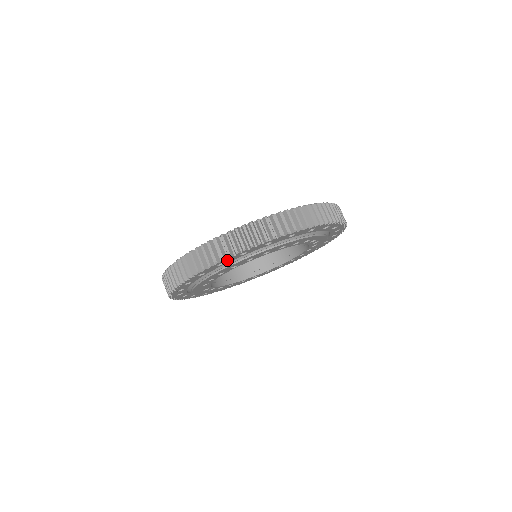
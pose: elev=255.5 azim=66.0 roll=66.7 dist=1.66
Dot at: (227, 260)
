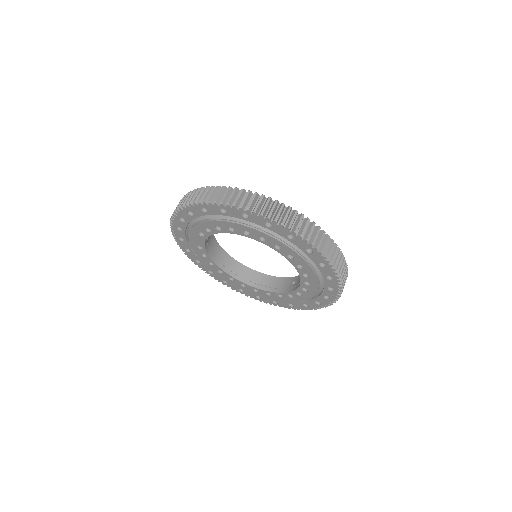
Dot at: (230, 210)
